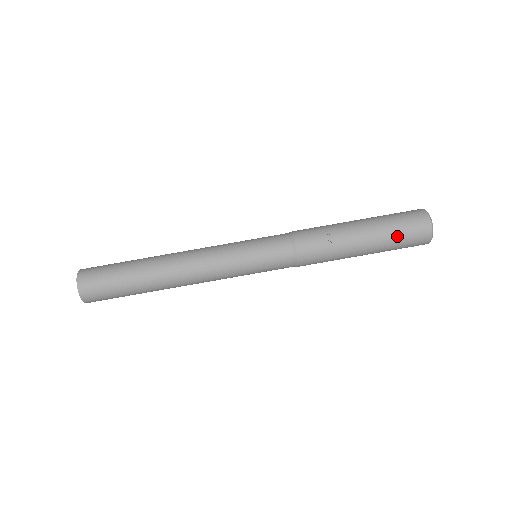
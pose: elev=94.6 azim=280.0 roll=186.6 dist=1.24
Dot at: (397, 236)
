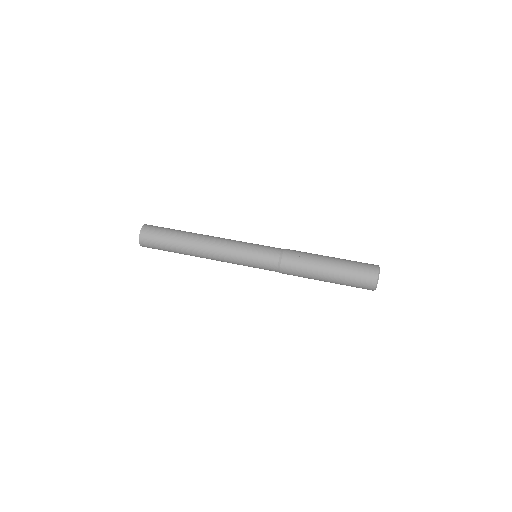
Dot at: (352, 272)
